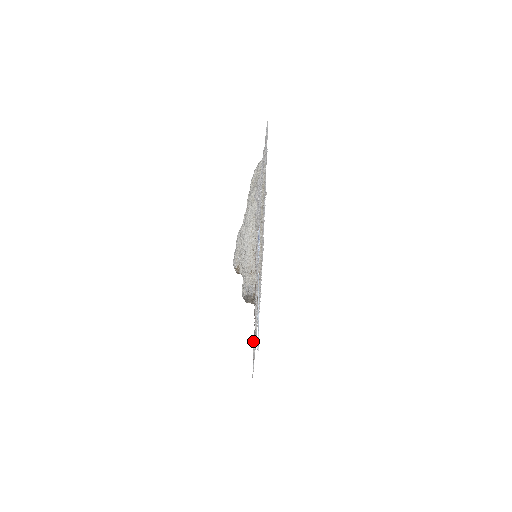
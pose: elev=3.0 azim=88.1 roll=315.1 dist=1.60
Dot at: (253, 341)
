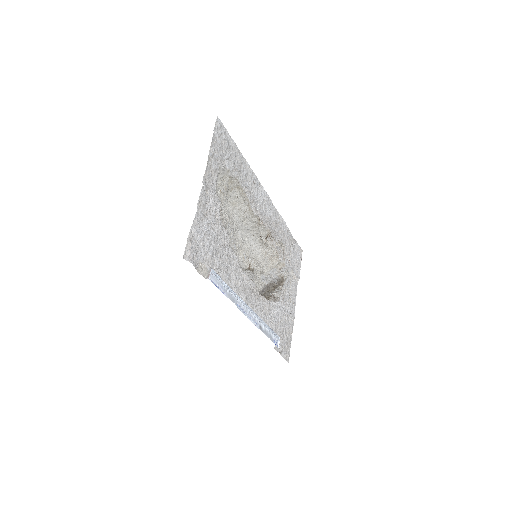
Dot at: occluded
